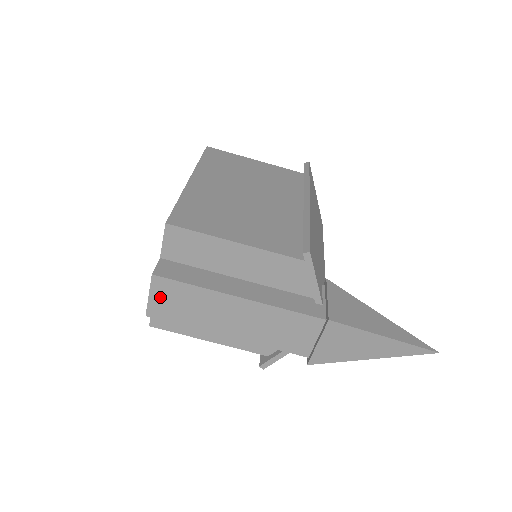
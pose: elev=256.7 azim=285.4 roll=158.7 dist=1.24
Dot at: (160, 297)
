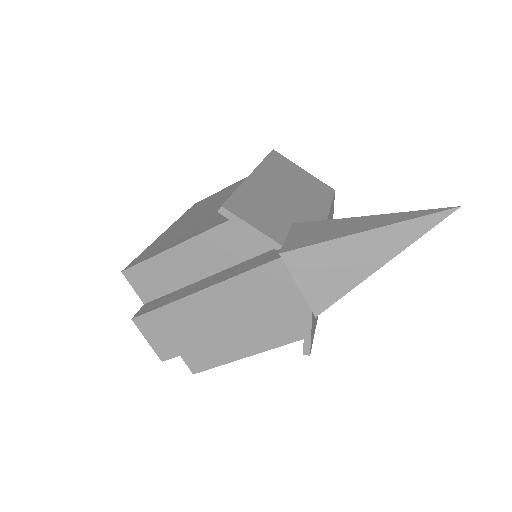
Dot at: (154, 336)
